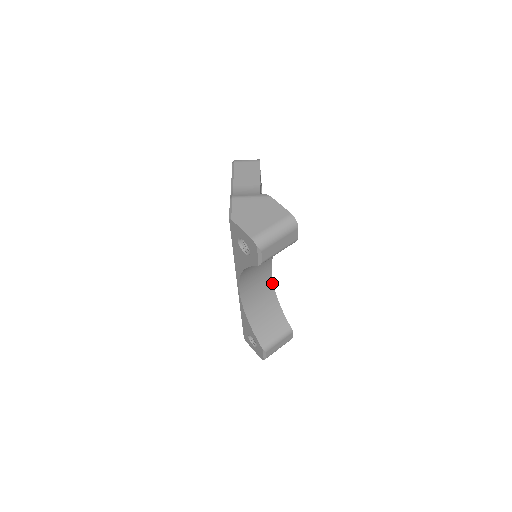
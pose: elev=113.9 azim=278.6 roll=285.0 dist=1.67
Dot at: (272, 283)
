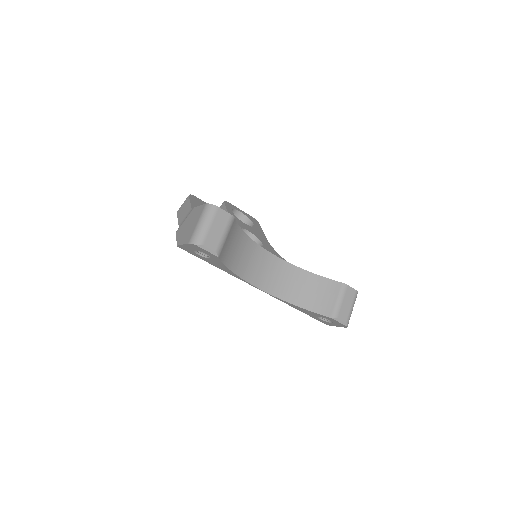
Dot at: (289, 264)
